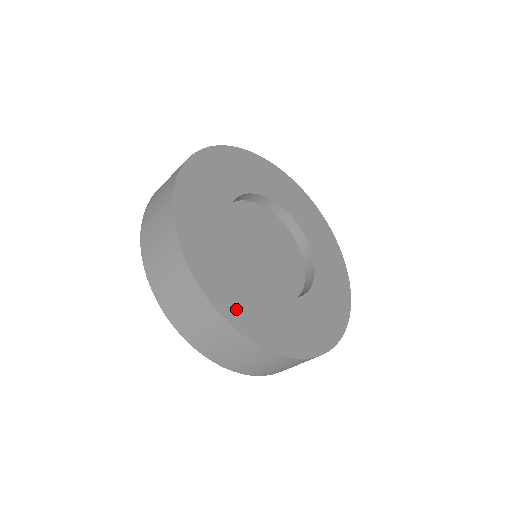
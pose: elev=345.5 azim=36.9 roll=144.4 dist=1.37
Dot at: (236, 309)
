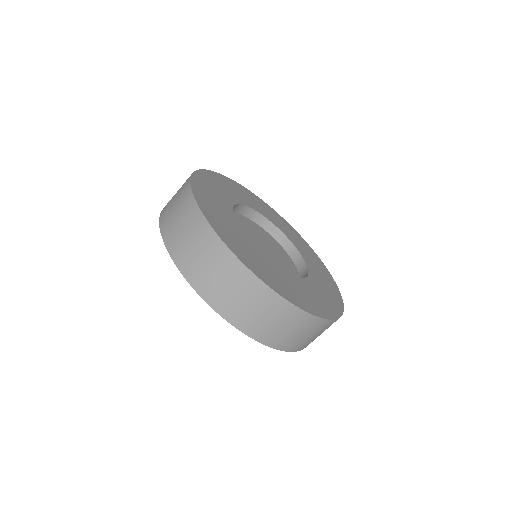
Dot at: (328, 307)
